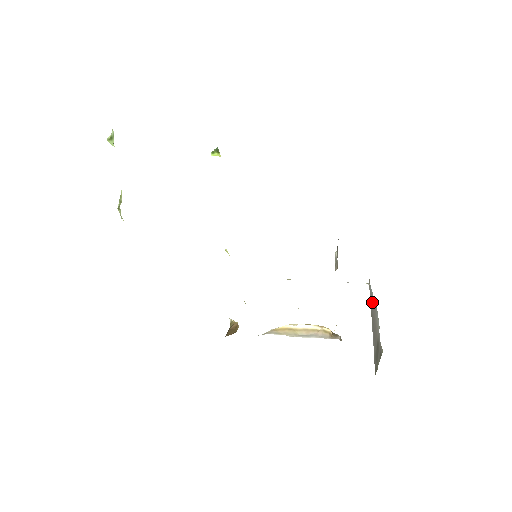
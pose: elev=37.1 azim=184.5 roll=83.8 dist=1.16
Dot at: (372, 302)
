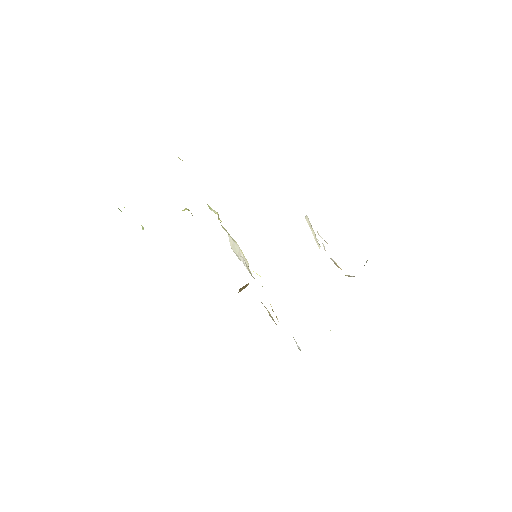
Dot at: occluded
